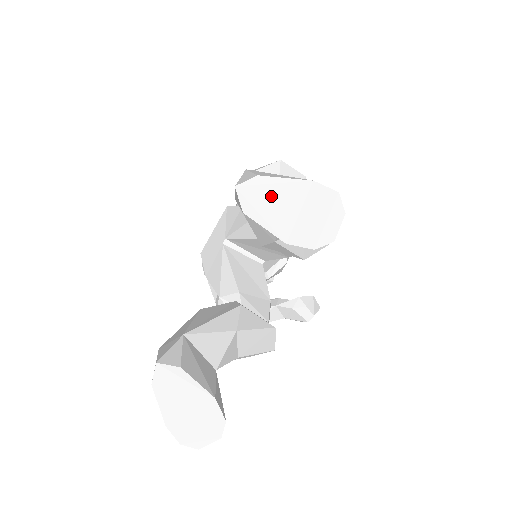
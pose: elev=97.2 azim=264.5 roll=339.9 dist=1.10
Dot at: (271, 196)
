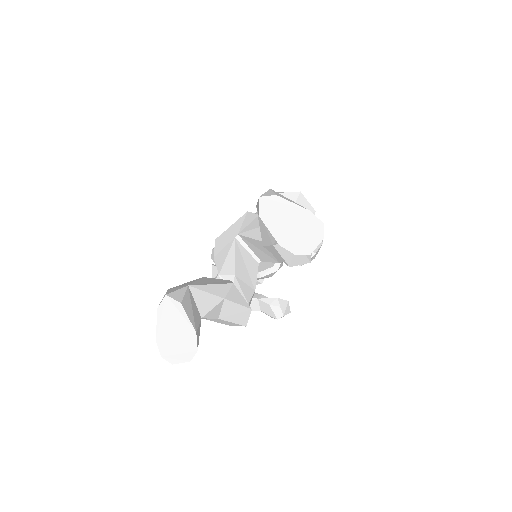
Dot at: (280, 211)
